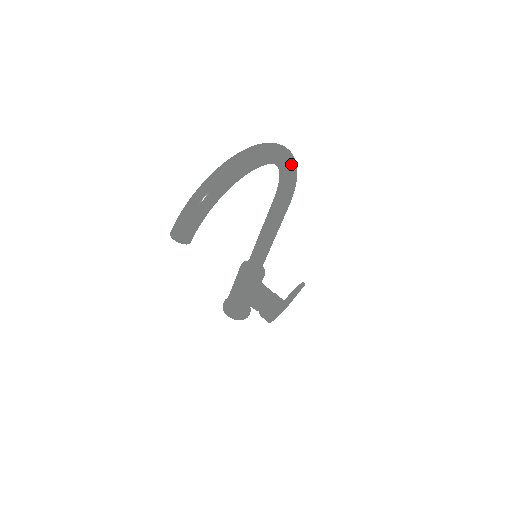
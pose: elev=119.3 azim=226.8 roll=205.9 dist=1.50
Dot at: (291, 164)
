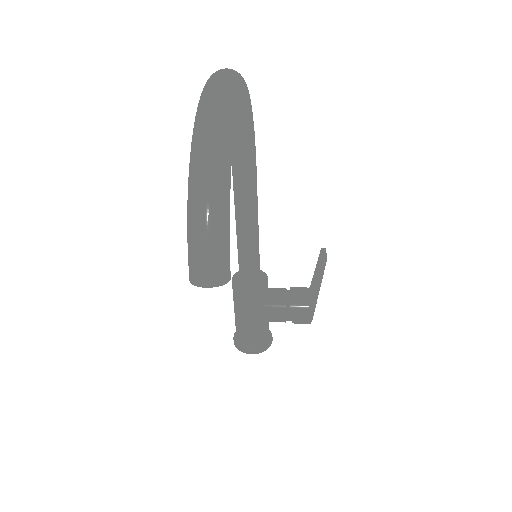
Dot at: (249, 96)
